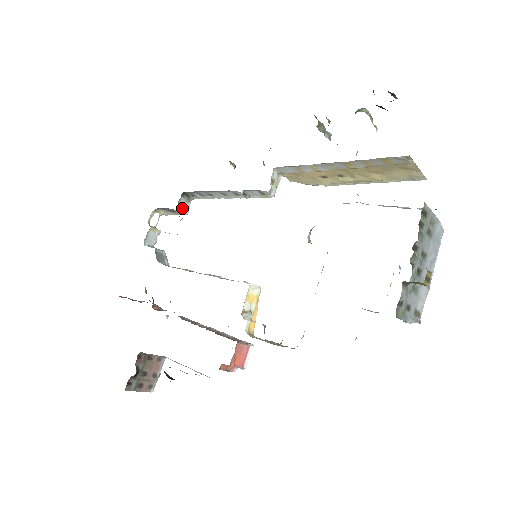
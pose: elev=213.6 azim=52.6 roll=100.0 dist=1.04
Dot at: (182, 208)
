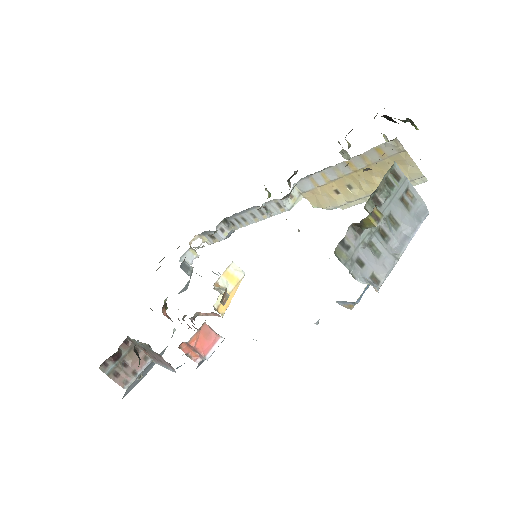
Dot at: (220, 232)
